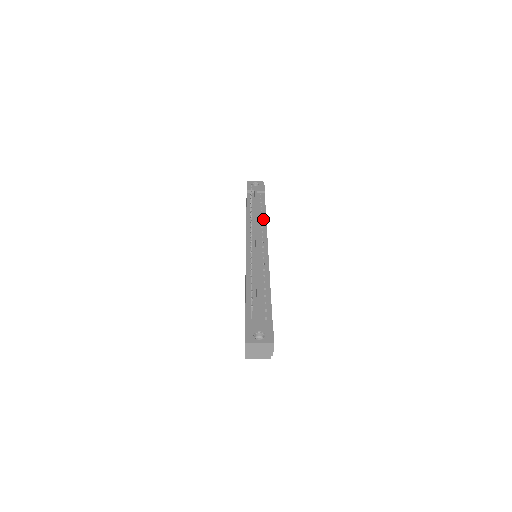
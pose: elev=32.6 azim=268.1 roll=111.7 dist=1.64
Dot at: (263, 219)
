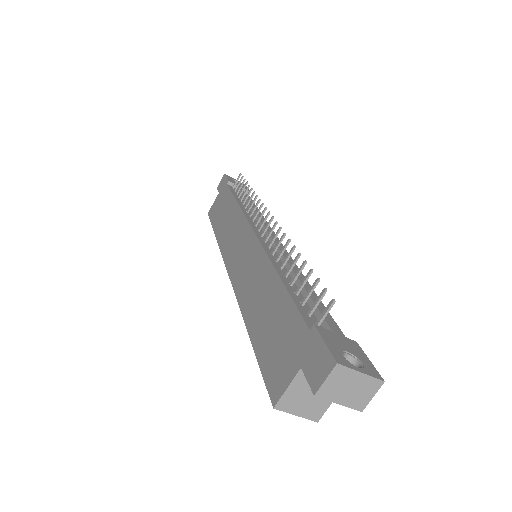
Dot at: occluded
